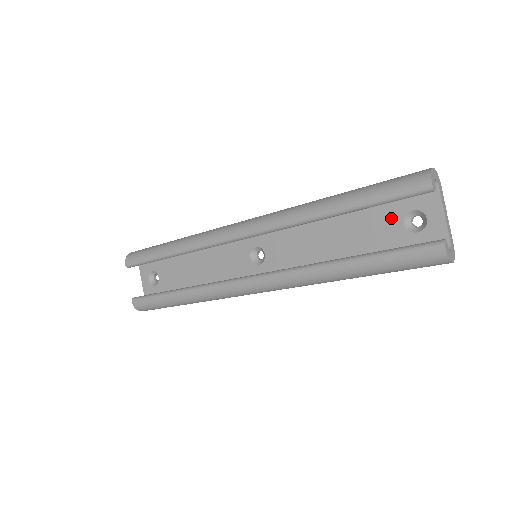
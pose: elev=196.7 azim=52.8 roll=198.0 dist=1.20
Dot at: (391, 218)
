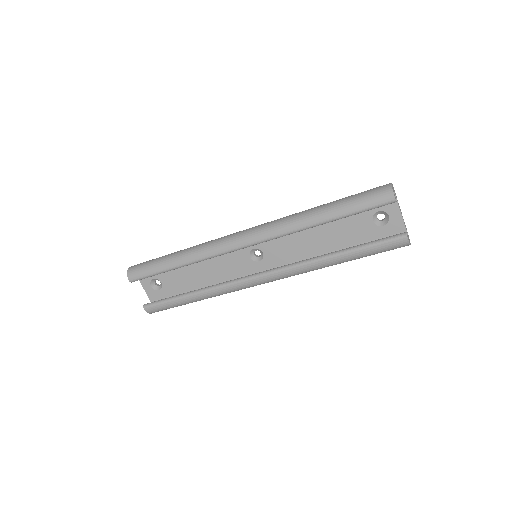
Dot at: (363, 218)
